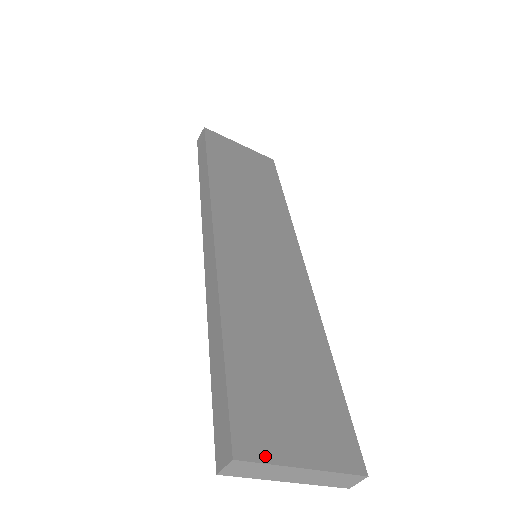
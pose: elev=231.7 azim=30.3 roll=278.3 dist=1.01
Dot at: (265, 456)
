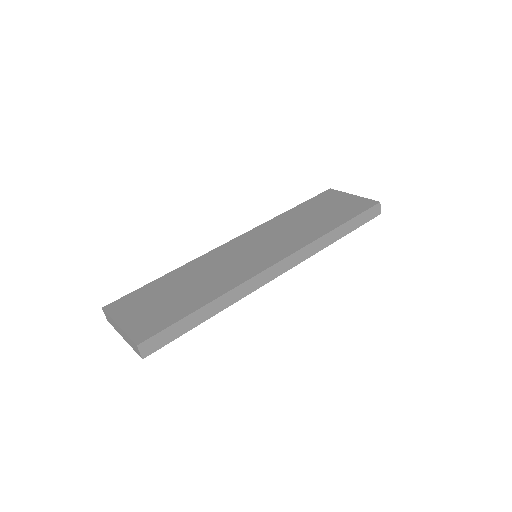
Dot at: (112, 313)
